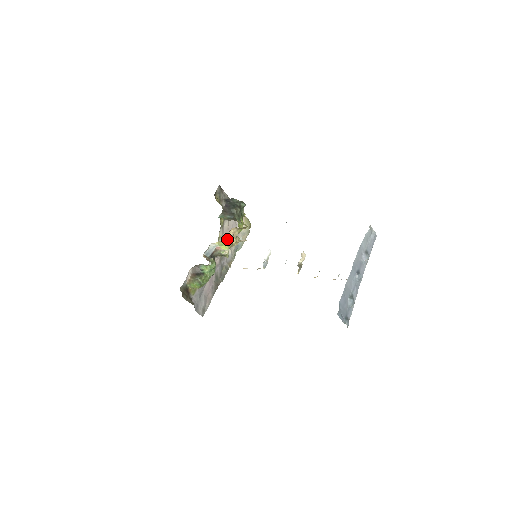
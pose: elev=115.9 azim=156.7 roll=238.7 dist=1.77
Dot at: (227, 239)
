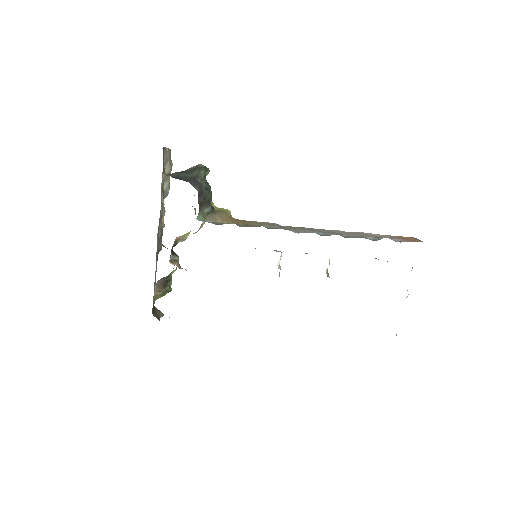
Dot at: occluded
